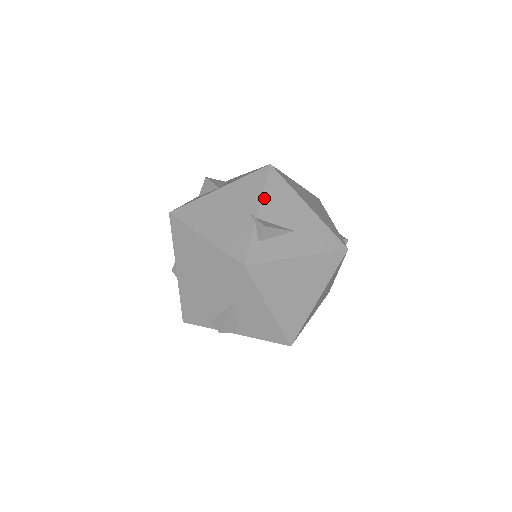
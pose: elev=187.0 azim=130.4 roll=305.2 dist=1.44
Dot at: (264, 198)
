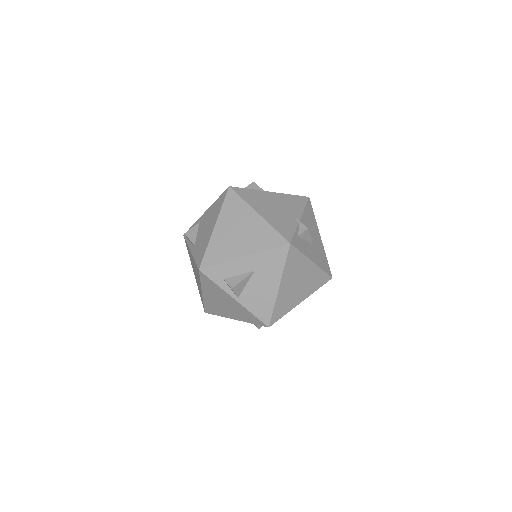
Dot at: (304, 213)
